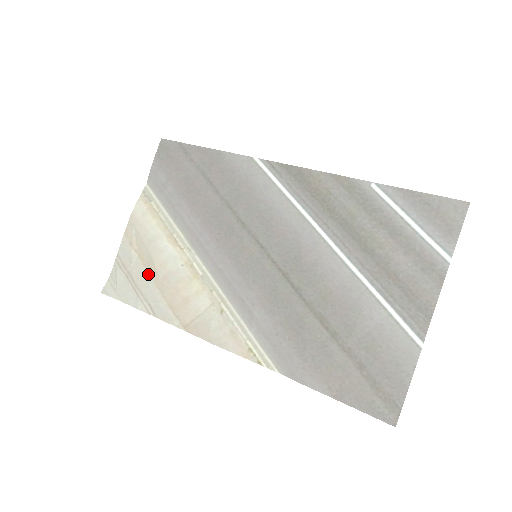
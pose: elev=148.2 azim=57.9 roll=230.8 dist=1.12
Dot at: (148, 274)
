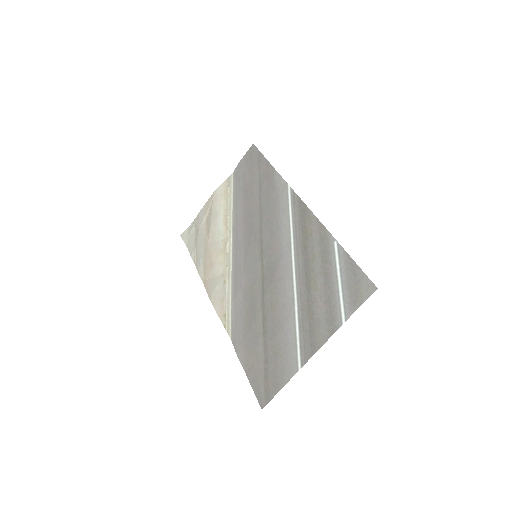
Dot at: (204, 236)
